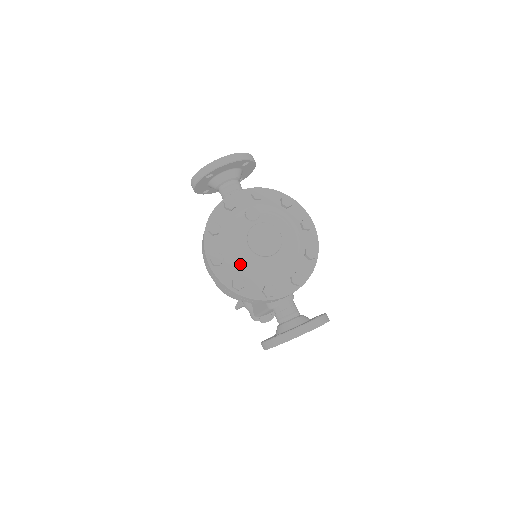
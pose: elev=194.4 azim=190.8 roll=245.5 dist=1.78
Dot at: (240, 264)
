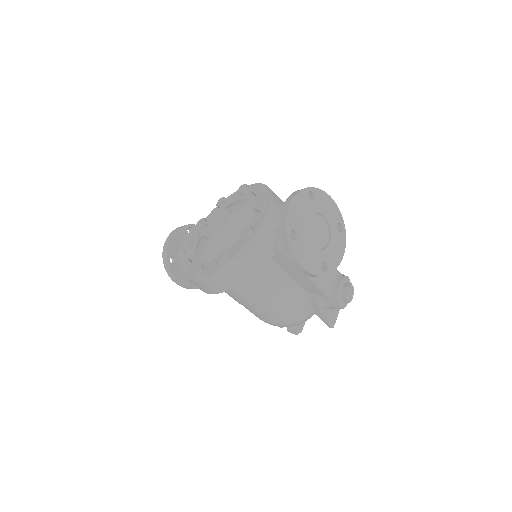
Dot at: (216, 252)
